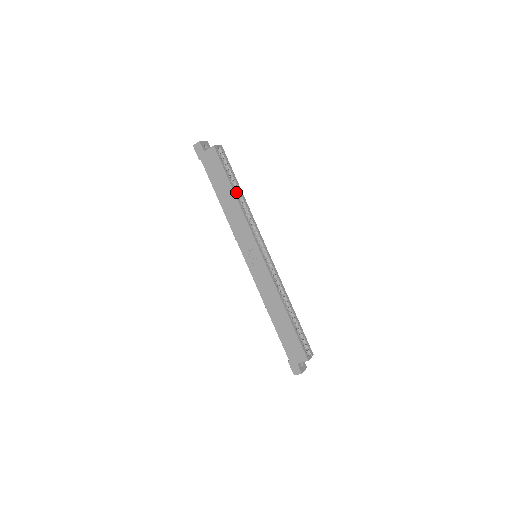
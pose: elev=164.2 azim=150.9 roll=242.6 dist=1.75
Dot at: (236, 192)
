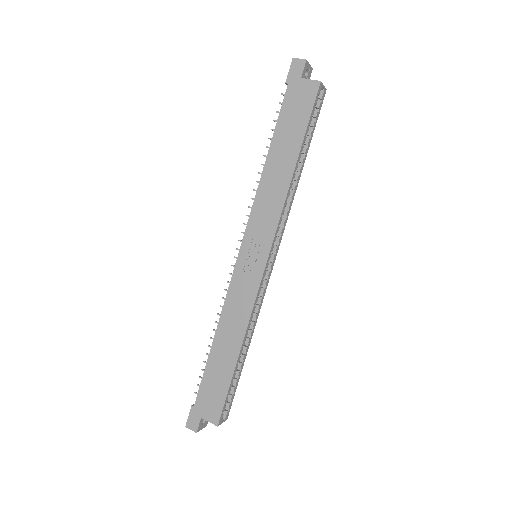
Dot at: occluded
